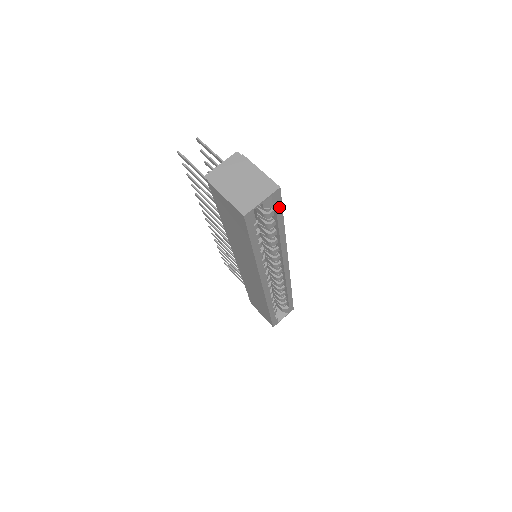
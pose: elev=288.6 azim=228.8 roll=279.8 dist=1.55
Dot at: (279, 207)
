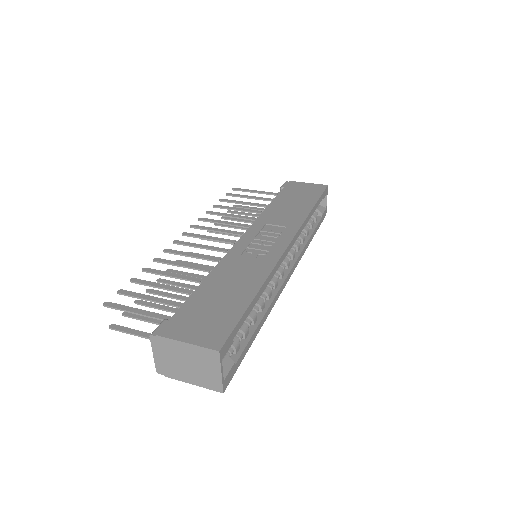
Dot at: (236, 330)
